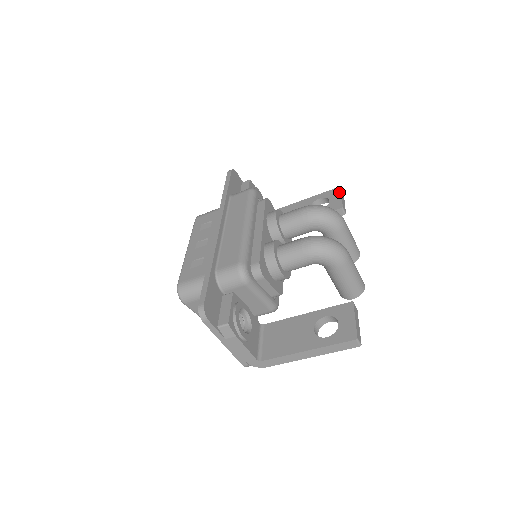
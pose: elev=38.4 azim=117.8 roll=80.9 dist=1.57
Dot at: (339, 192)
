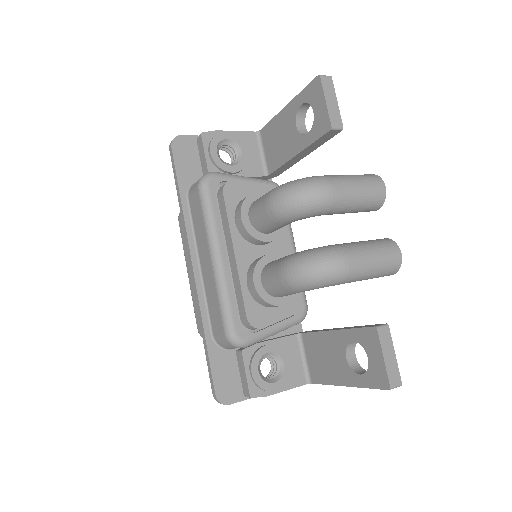
Dot at: (320, 90)
